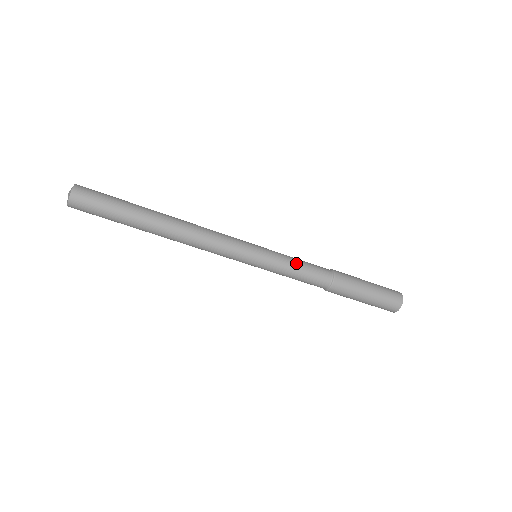
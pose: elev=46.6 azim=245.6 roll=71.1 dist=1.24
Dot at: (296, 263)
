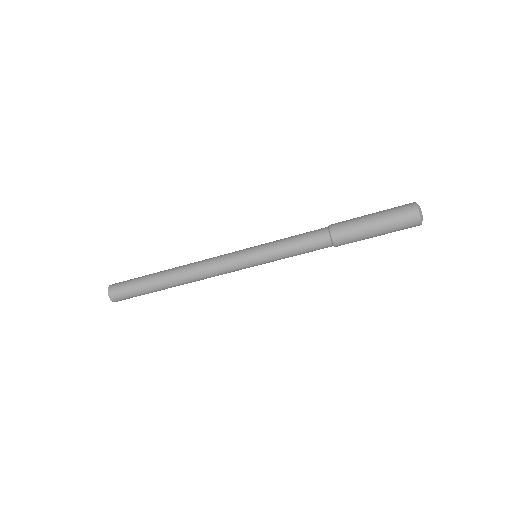
Dot at: (289, 245)
